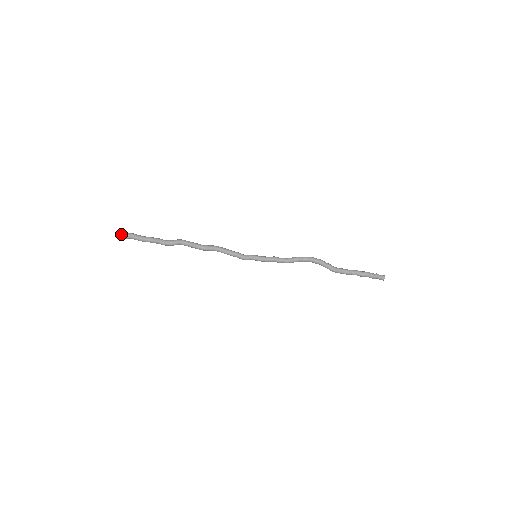
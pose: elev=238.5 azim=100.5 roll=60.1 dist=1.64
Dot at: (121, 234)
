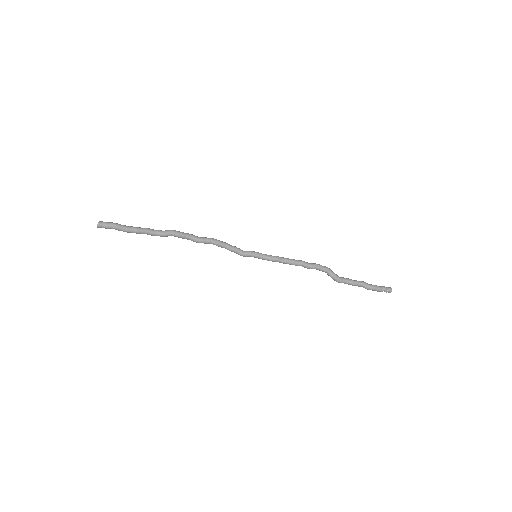
Dot at: (101, 224)
